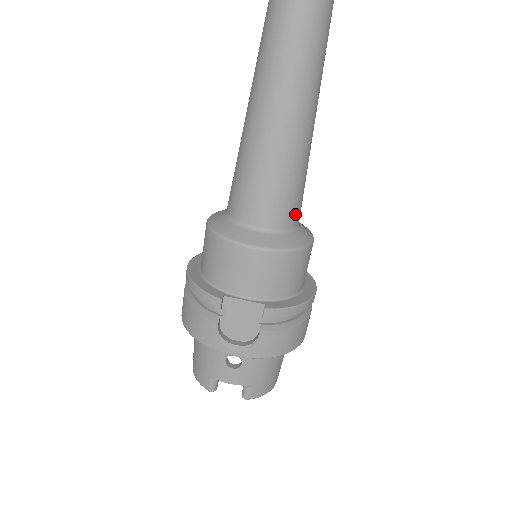
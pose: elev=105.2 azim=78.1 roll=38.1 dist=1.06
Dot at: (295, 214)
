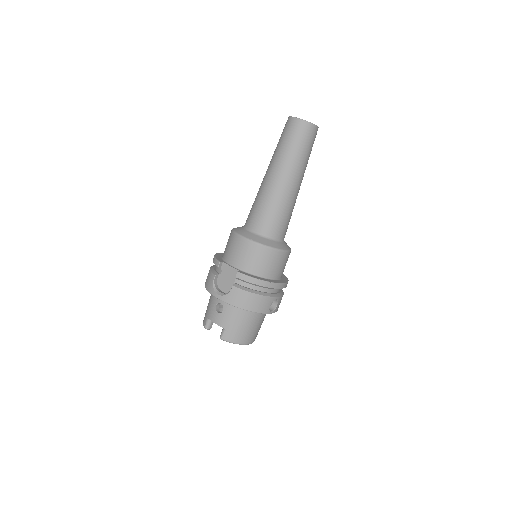
Dot at: (275, 230)
